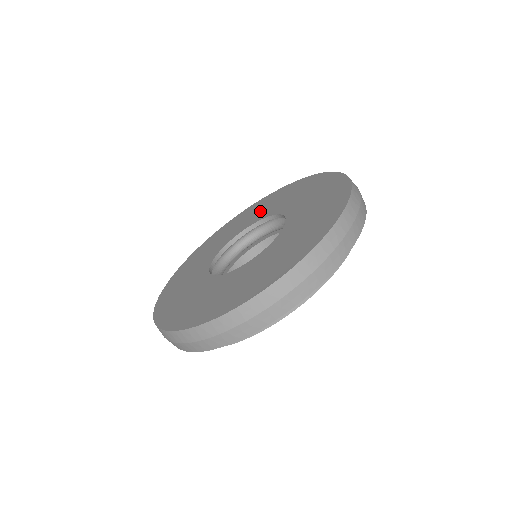
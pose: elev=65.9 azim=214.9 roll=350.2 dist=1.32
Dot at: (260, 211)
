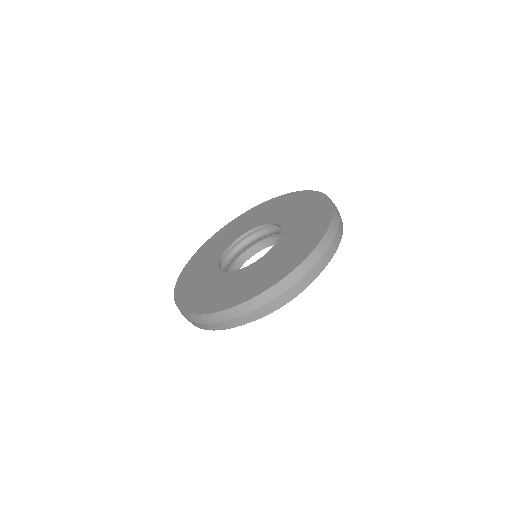
Dot at: (277, 211)
